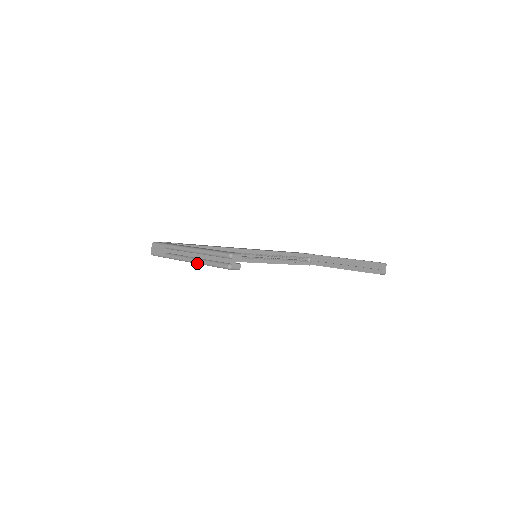
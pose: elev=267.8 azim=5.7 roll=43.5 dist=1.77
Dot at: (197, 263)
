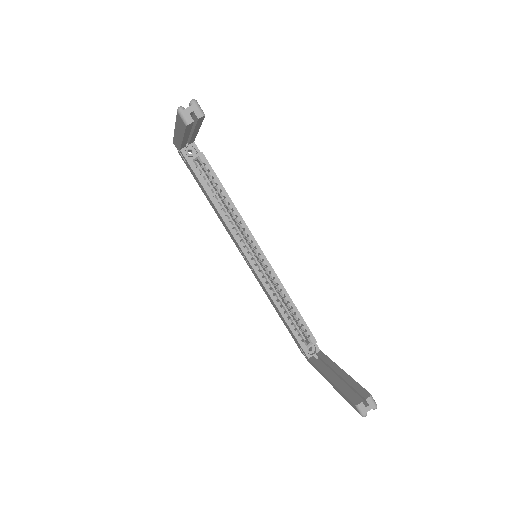
Dot at: (175, 123)
